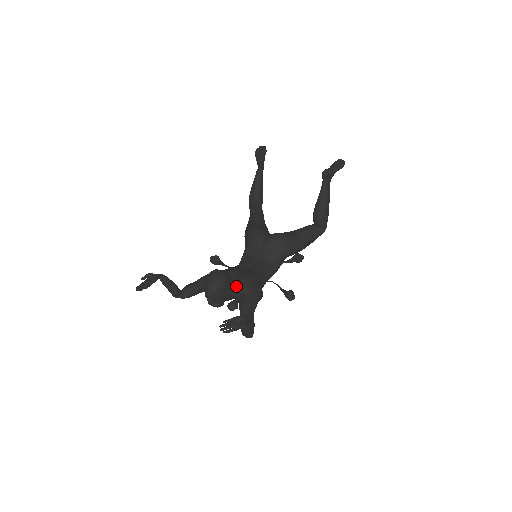
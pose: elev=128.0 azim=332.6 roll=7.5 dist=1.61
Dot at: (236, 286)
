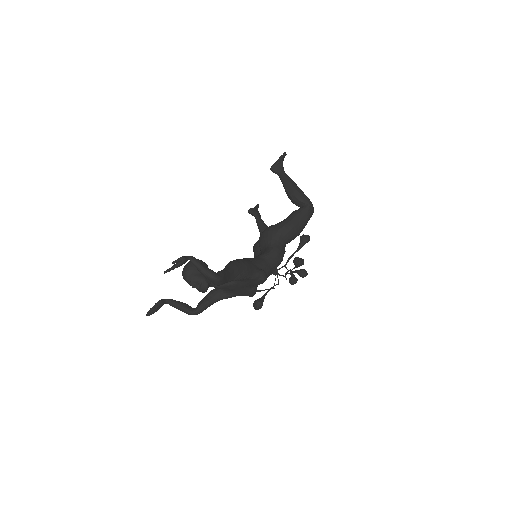
Dot at: occluded
